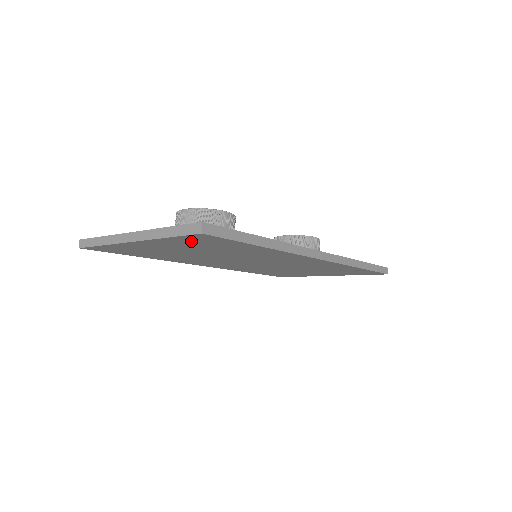
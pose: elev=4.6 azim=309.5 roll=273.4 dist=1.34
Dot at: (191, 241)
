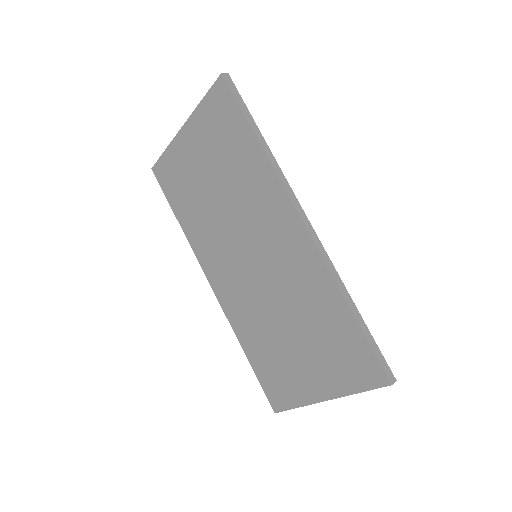
Dot at: (214, 114)
